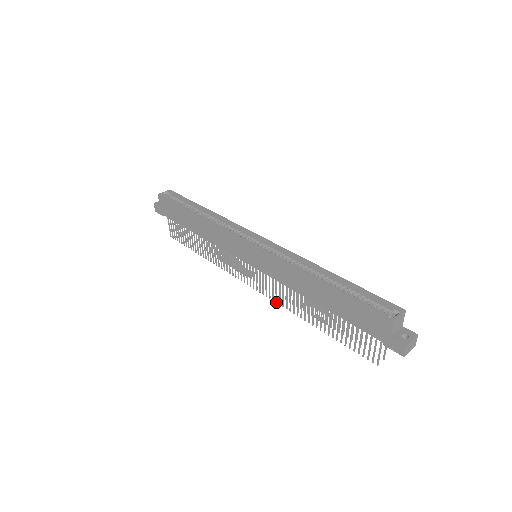
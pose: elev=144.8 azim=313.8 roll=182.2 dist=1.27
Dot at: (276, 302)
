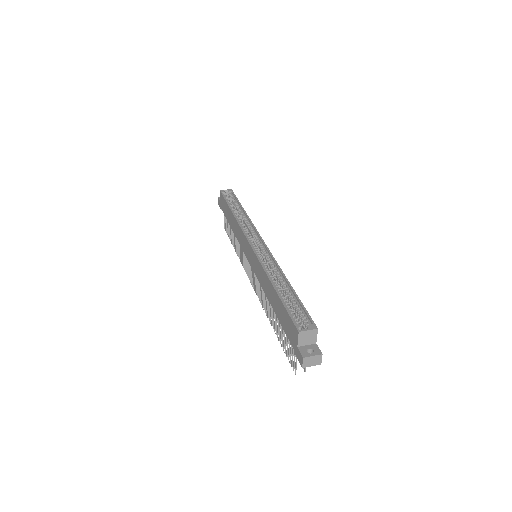
Dot at: (259, 299)
